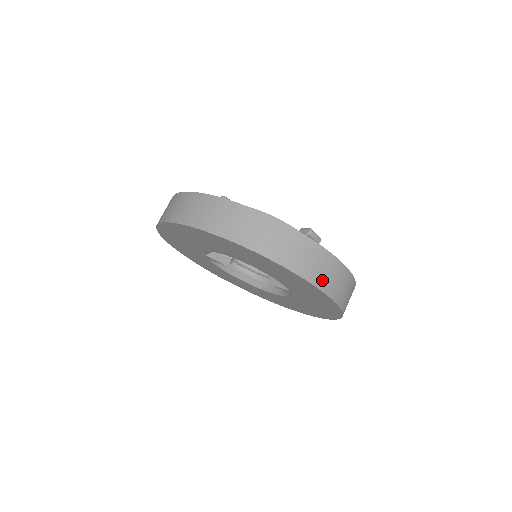
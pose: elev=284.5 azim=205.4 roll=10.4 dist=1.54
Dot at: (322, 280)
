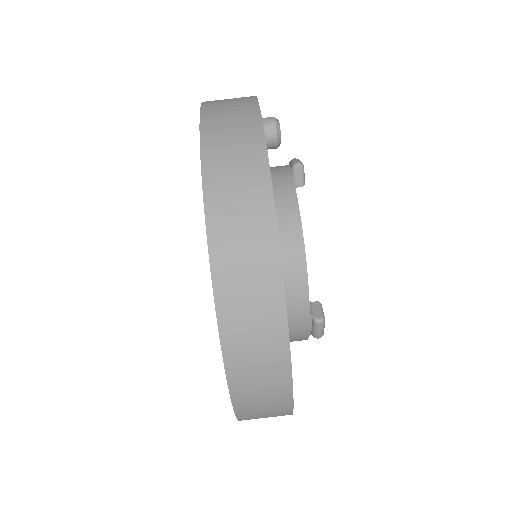
Dot at: (246, 393)
